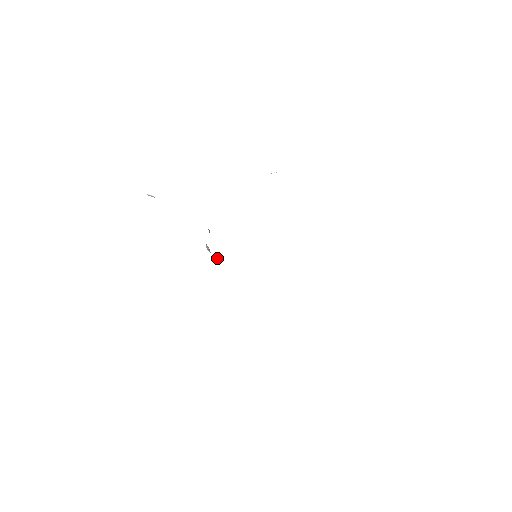
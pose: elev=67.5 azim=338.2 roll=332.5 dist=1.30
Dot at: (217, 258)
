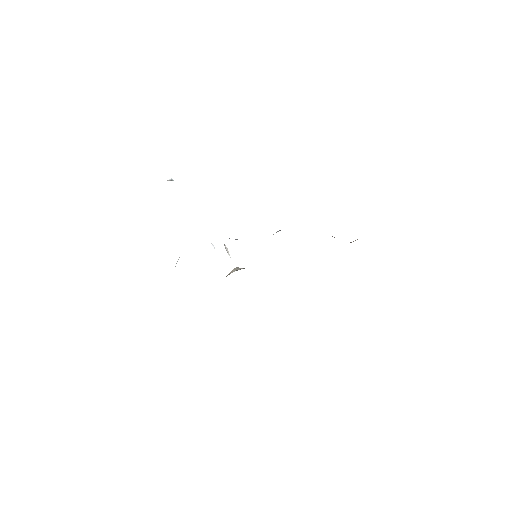
Dot at: occluded
